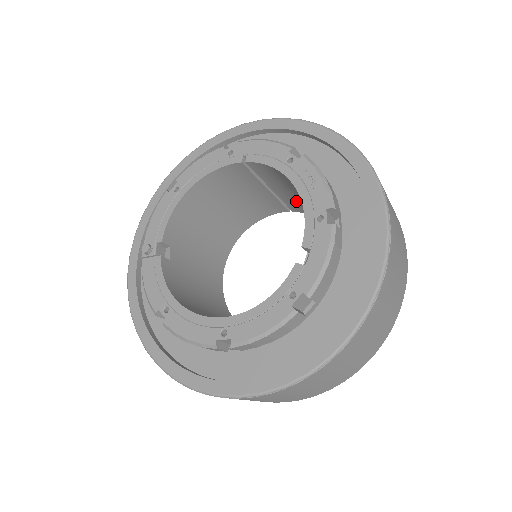
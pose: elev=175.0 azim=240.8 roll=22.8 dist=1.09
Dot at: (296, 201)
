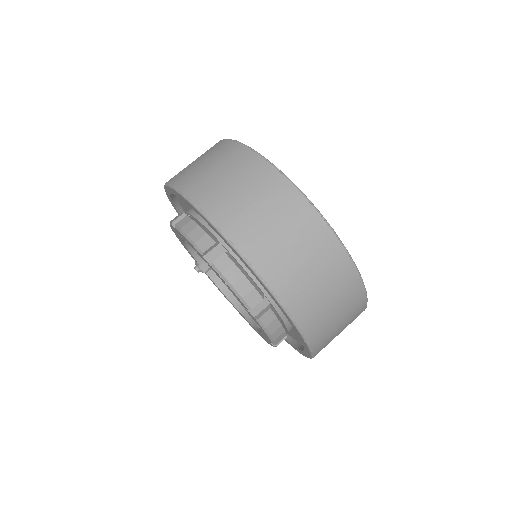
Dot at: occluded
